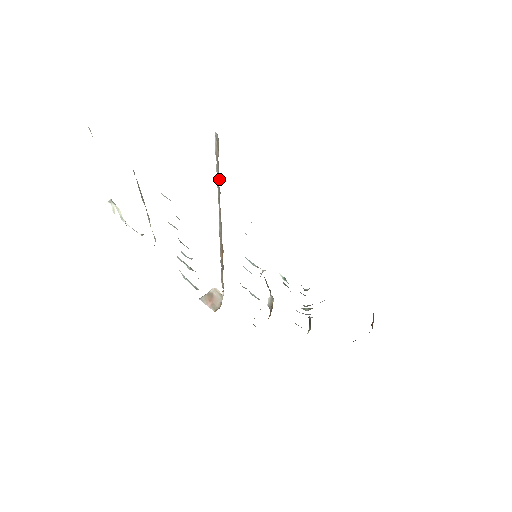
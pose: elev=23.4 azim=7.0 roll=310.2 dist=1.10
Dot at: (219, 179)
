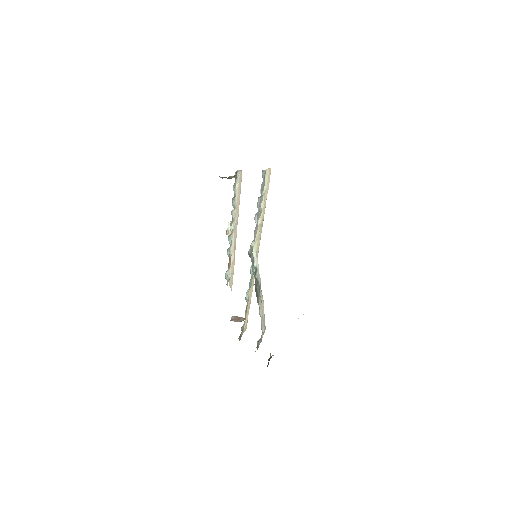
Dot at: occluded
